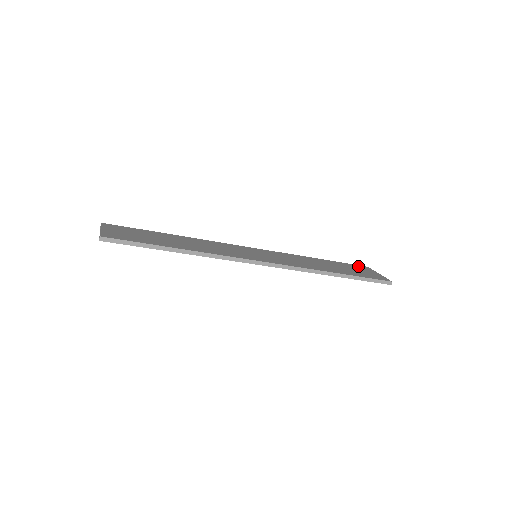
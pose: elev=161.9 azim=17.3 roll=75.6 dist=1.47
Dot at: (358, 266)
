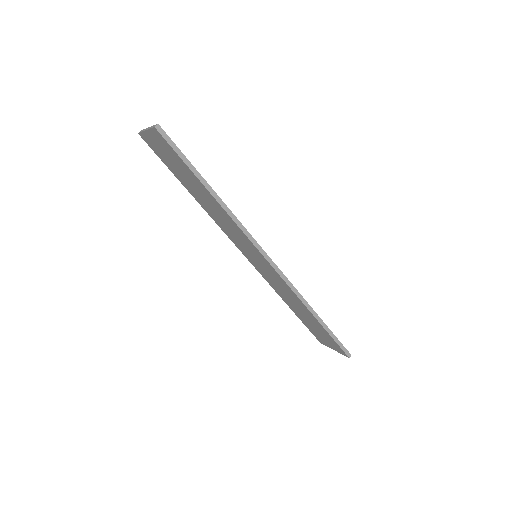
Dot at: occluded
